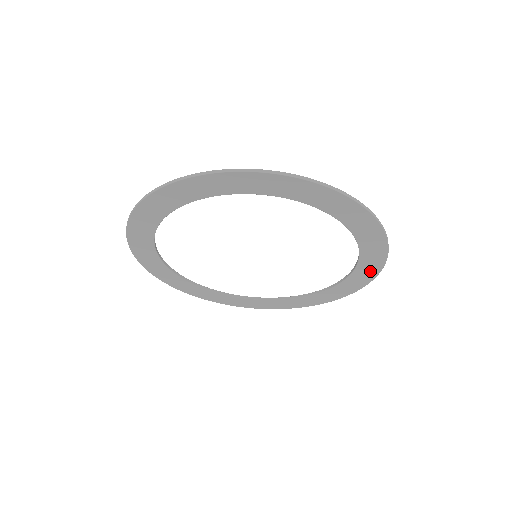
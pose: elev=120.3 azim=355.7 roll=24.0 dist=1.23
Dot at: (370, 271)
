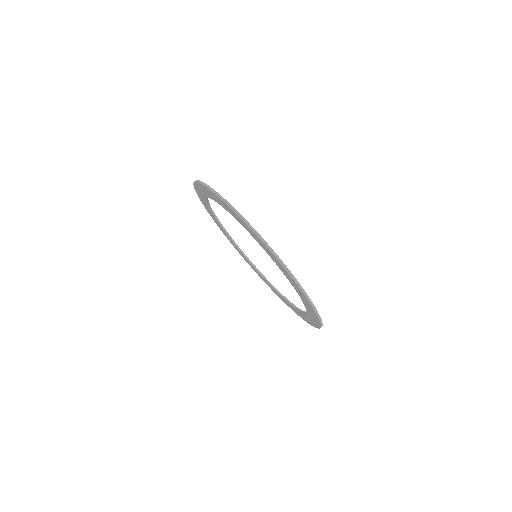
Dot at: (302, 294)
